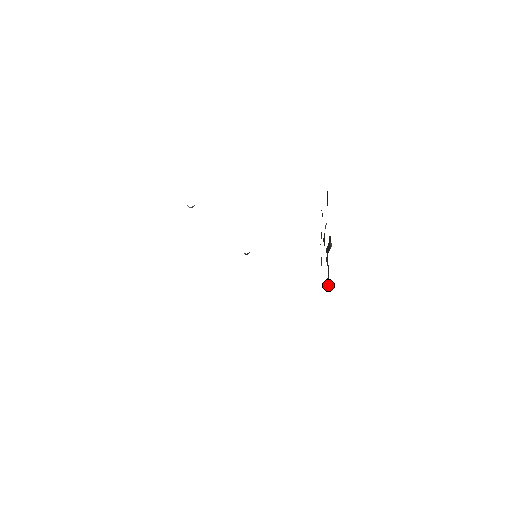
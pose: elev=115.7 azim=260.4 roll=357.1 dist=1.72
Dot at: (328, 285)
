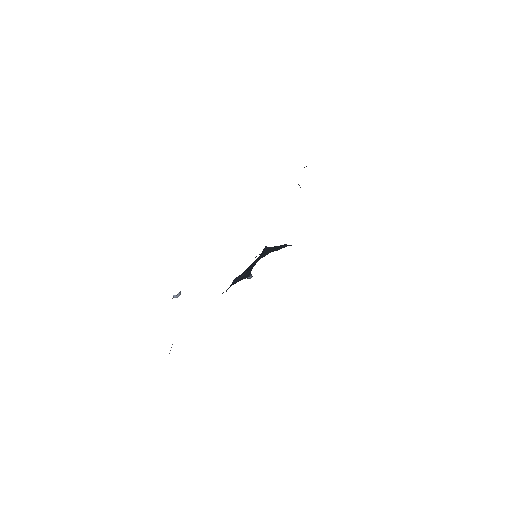
Dot at: occluded
